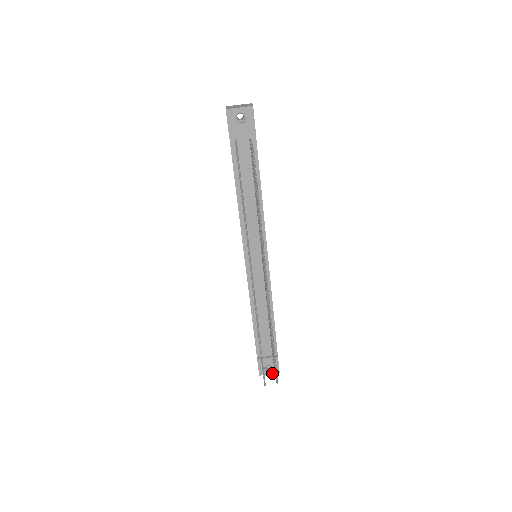
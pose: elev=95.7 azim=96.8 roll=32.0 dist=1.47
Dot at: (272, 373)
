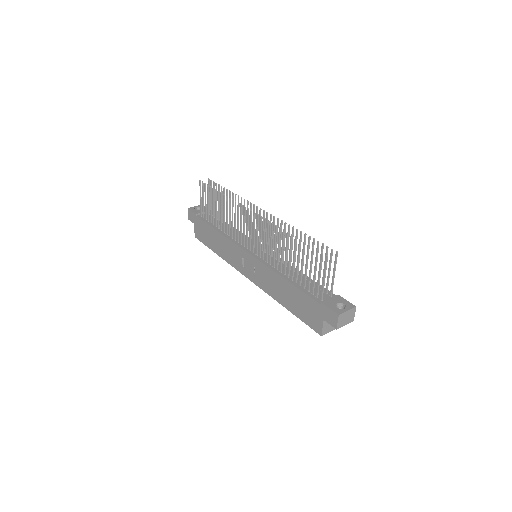
Dot at: (349, 309)
